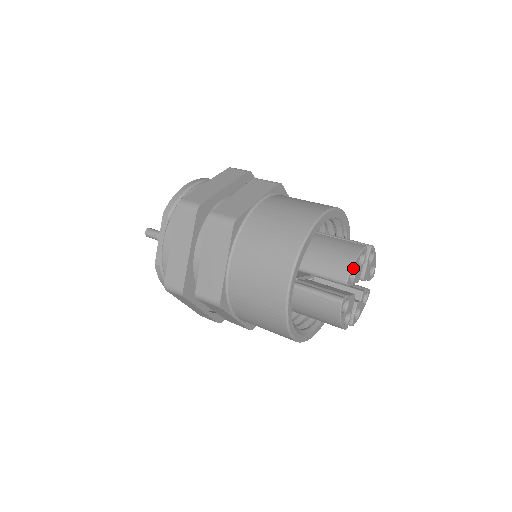
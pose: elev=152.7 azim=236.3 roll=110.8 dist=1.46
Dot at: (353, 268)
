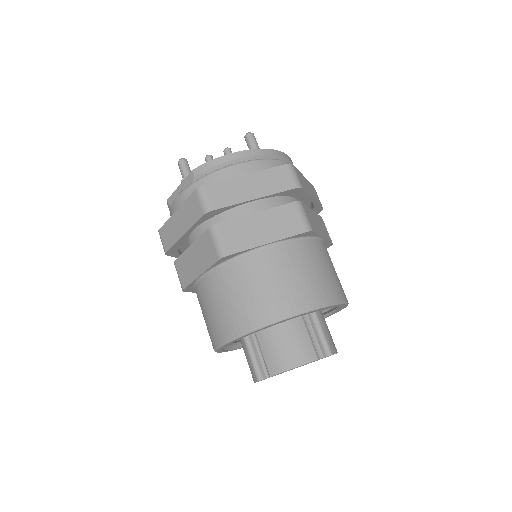
Dot at: (285, 371)
